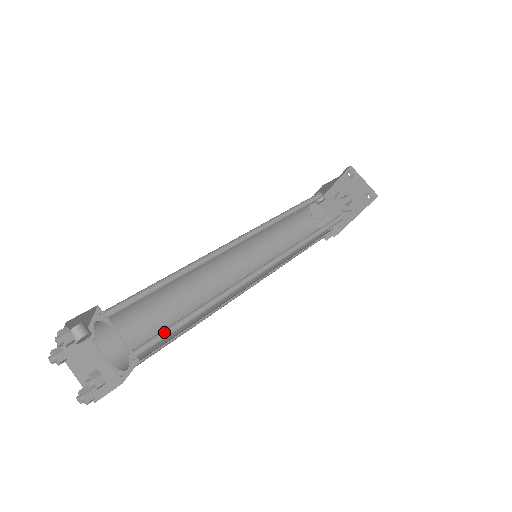
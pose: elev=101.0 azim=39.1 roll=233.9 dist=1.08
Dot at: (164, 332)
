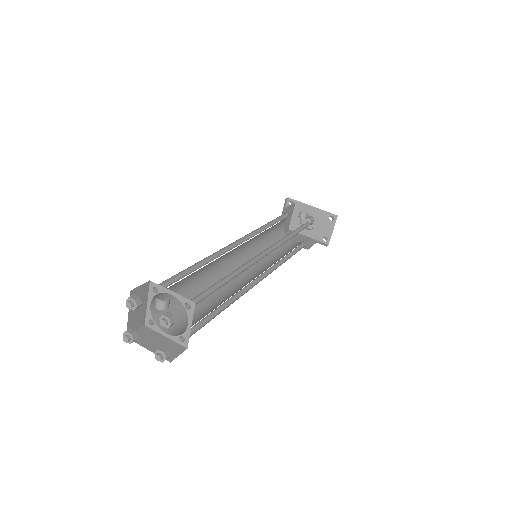
Dot at: (201, 320)
